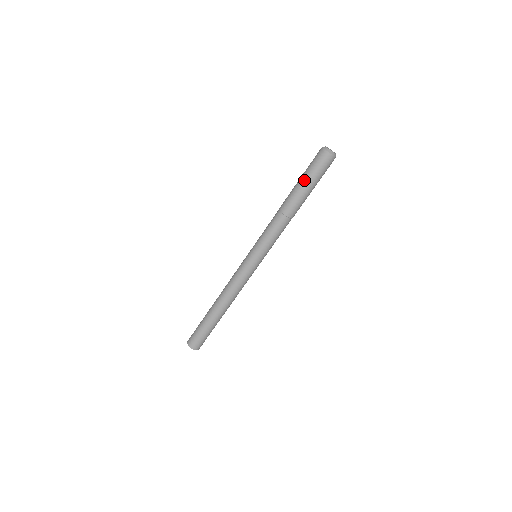
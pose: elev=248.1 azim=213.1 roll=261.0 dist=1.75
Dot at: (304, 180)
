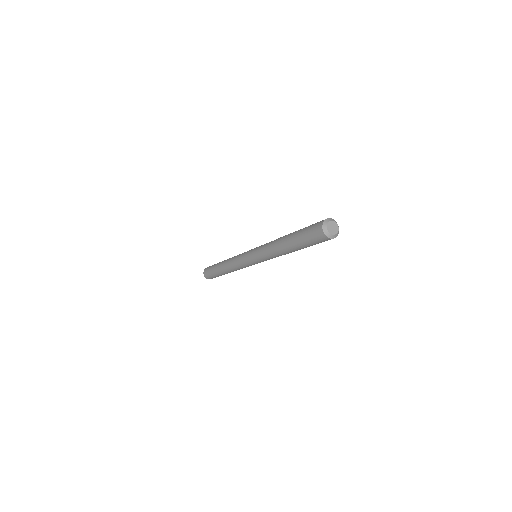
Dot at: occluded
